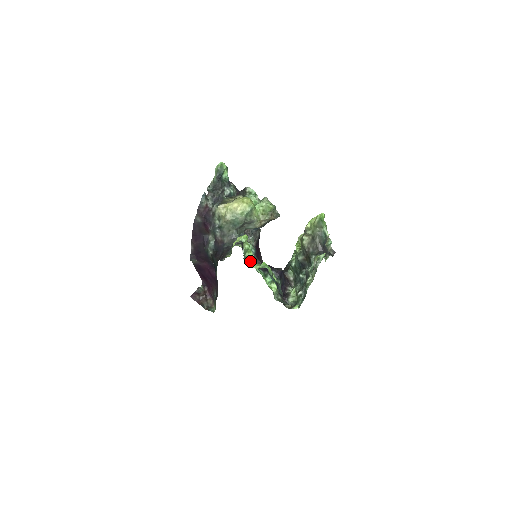
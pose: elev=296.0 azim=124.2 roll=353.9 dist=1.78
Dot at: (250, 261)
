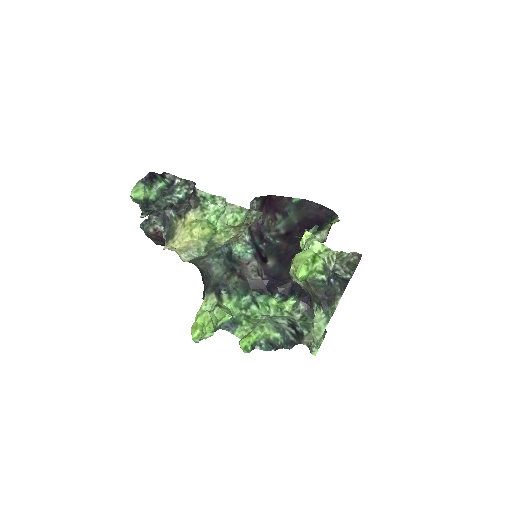
Dot at: (229, 325)
